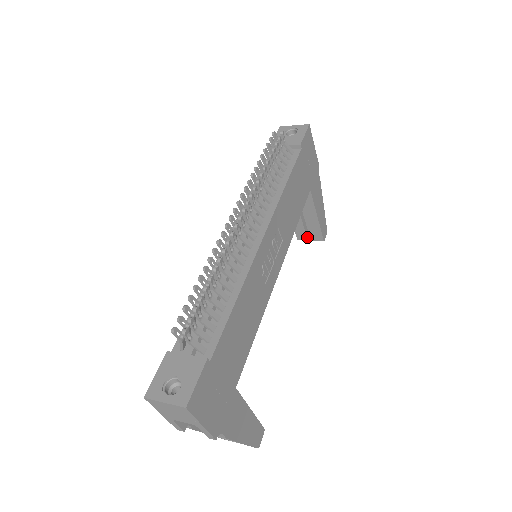
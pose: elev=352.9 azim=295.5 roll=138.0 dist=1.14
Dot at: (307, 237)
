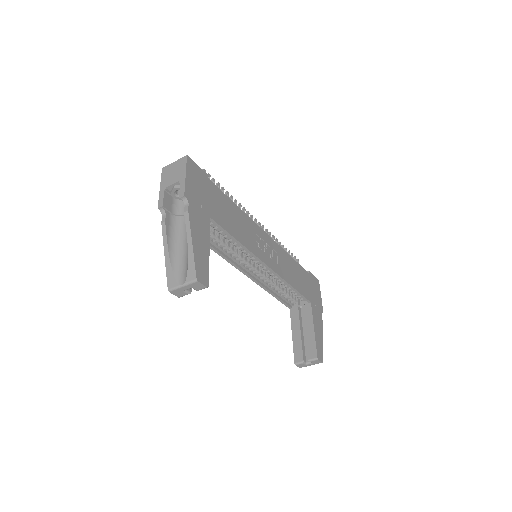
Dot at: (303, 358)
